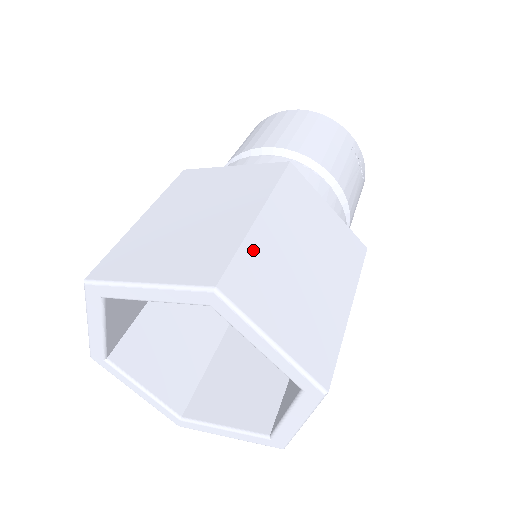
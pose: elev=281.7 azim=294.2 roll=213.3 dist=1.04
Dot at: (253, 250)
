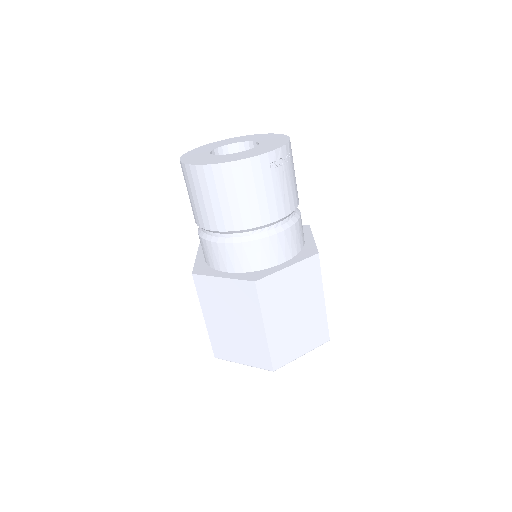
Dot at: (274, 344)
